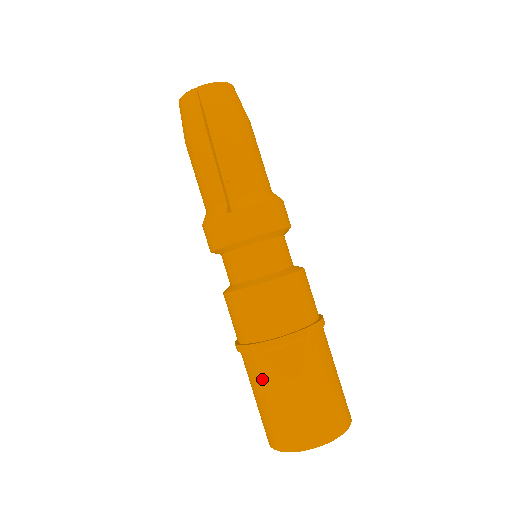
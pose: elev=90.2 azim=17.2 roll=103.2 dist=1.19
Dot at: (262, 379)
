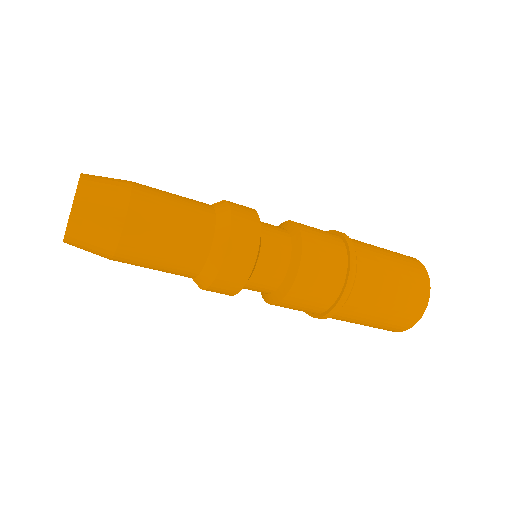
Dot at: occluded
